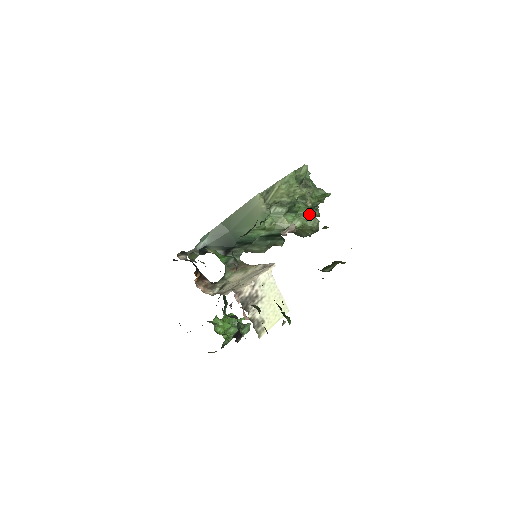
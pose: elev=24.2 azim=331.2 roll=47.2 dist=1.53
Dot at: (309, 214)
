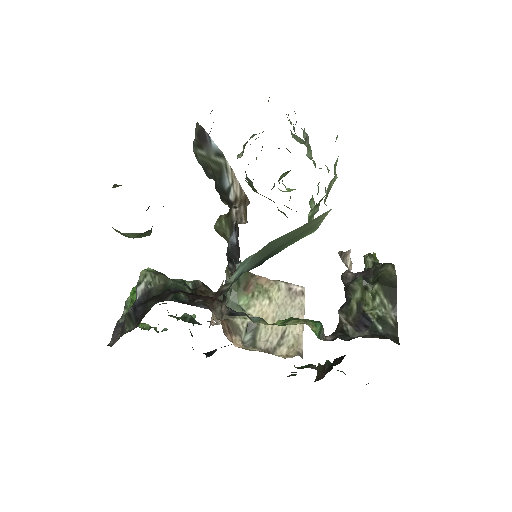
Dot at: (312, 196)
